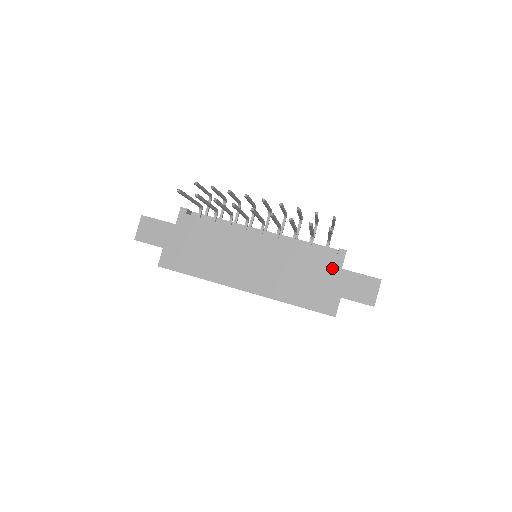
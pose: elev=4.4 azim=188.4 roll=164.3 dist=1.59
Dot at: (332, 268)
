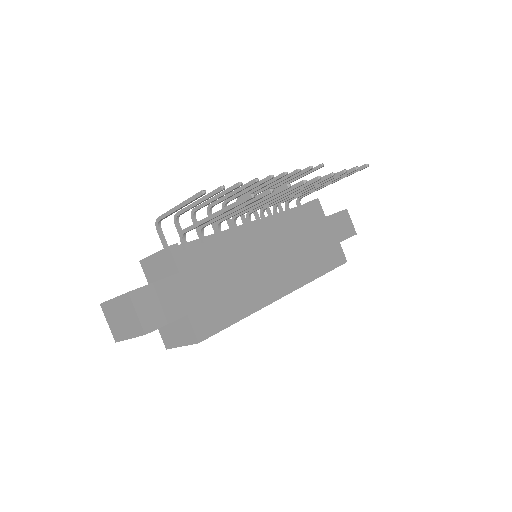
Dot at: (321, 221)
